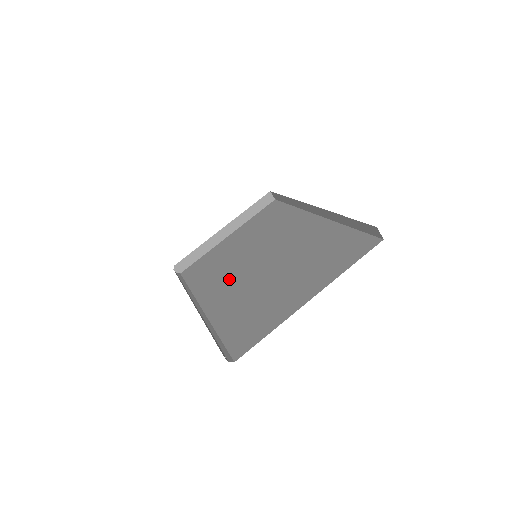
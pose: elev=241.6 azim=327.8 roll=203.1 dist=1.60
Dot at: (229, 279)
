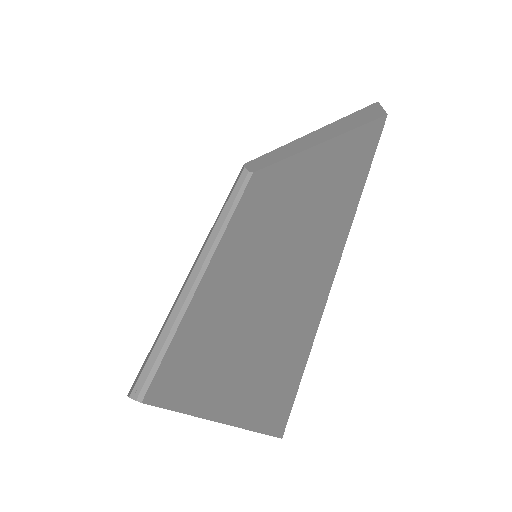
Dot at: (237, 256)
